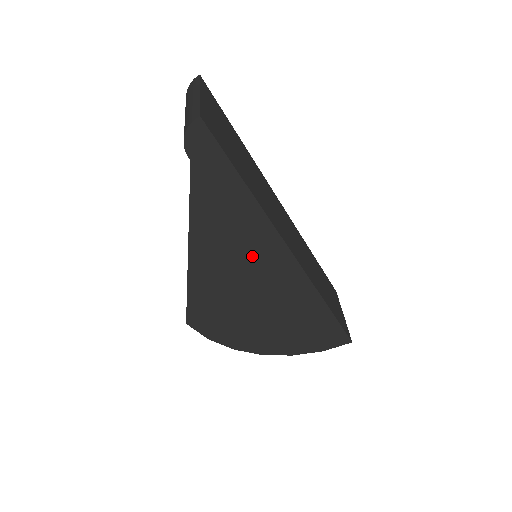
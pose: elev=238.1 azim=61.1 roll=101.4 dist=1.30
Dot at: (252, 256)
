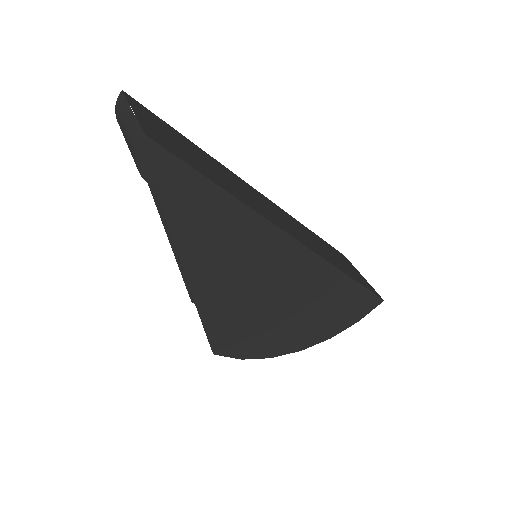
Dot at: (255, 259)
